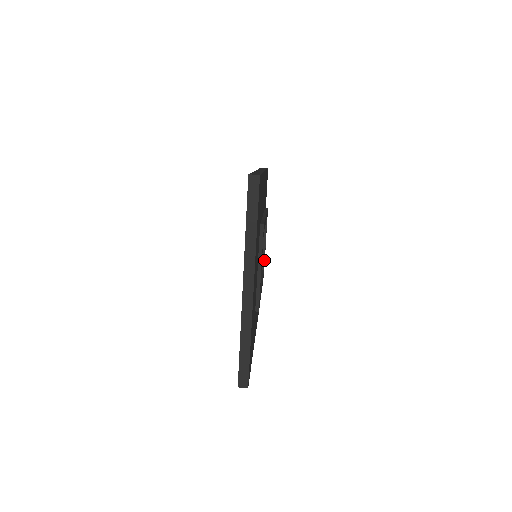
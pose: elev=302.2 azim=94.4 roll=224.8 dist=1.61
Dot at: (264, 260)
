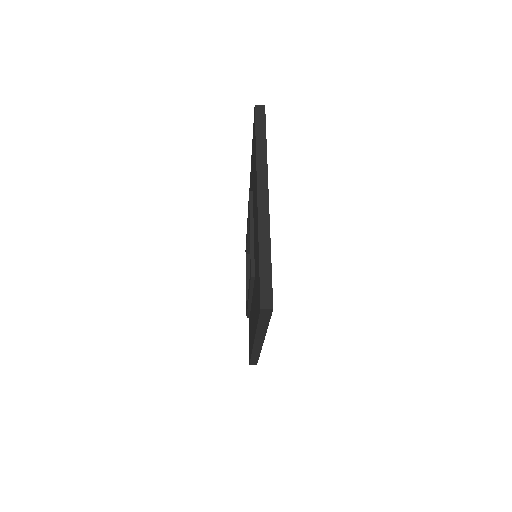
Dot at: occluded
